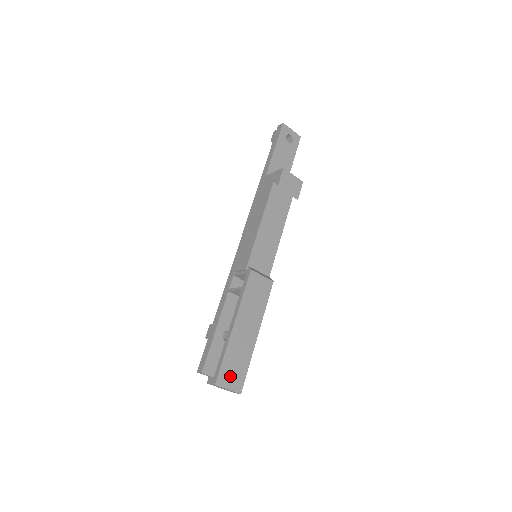
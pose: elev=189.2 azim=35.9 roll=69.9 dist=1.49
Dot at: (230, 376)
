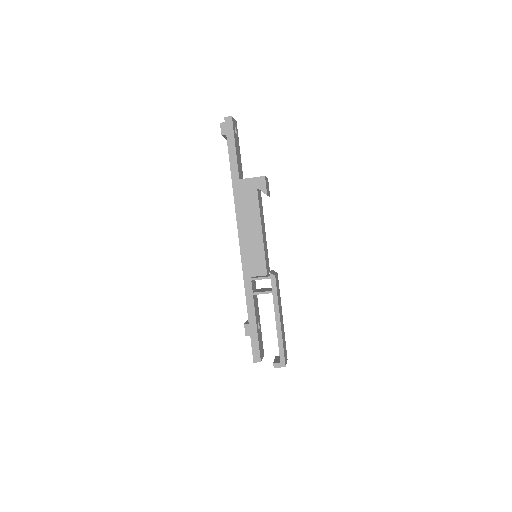
Dot at: (285, 355)
